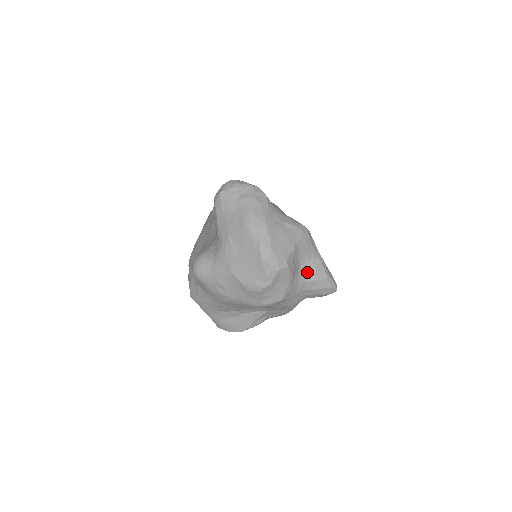
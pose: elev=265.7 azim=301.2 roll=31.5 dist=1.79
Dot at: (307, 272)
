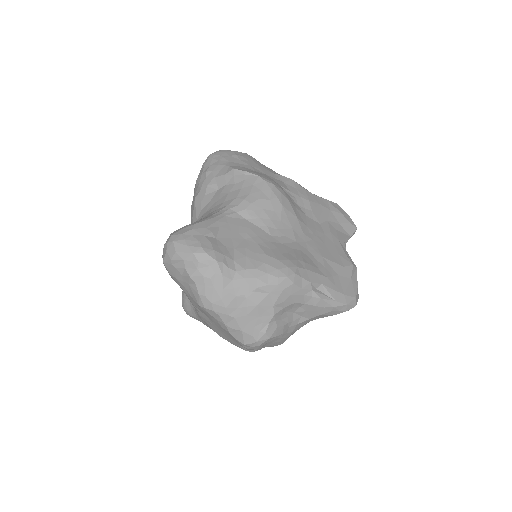
Dot at: (305, 312)
